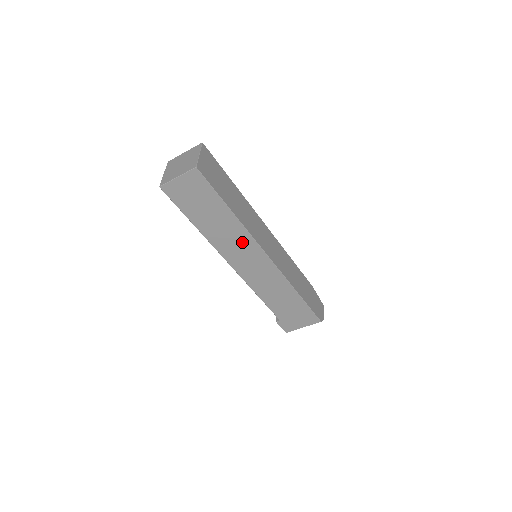
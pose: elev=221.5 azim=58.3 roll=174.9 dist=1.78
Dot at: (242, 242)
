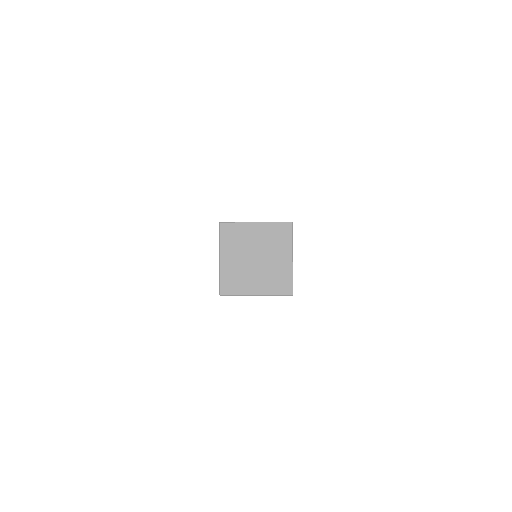
Dot at: occluded
